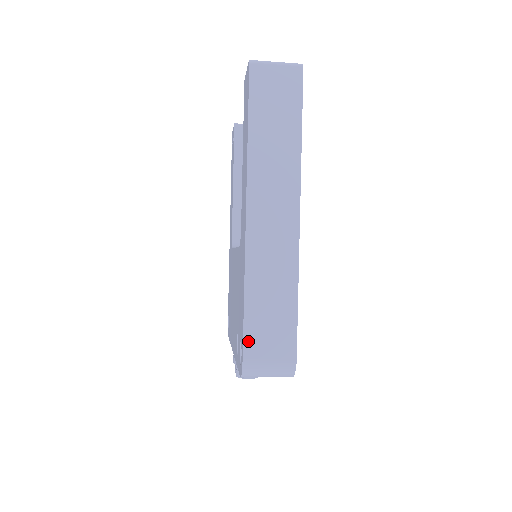
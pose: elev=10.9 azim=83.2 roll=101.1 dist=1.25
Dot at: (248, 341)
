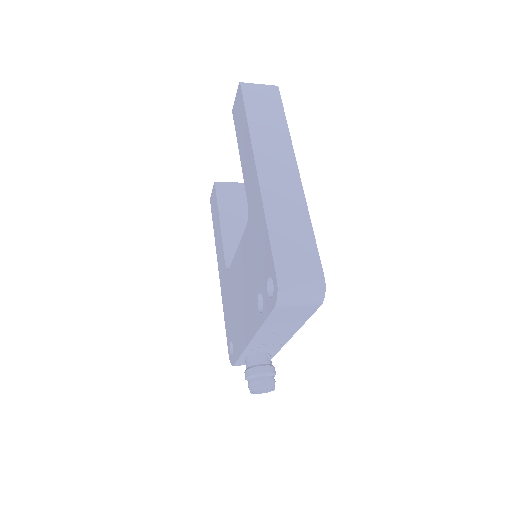
Dot at: (278, 262)
